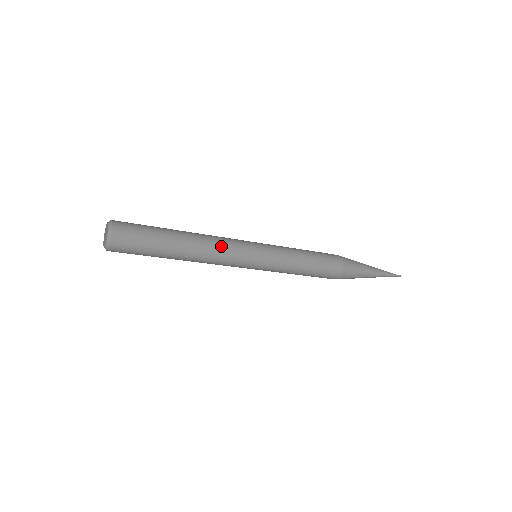
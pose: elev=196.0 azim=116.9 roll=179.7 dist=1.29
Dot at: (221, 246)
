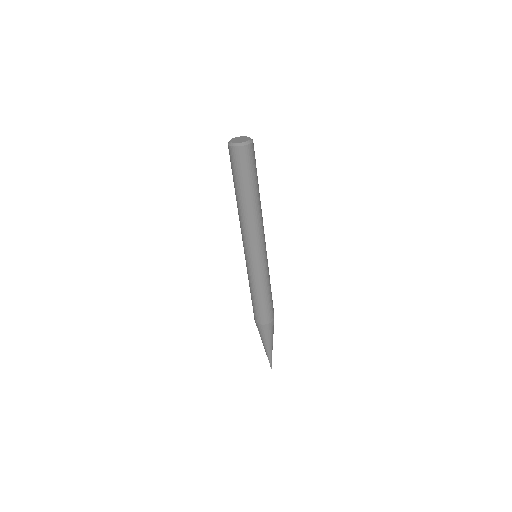
Dot at: occluded
